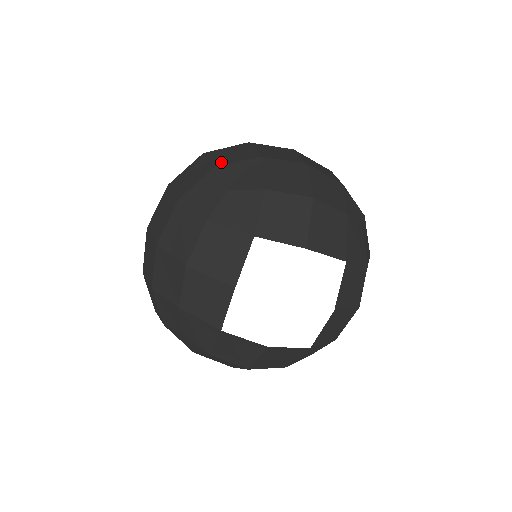
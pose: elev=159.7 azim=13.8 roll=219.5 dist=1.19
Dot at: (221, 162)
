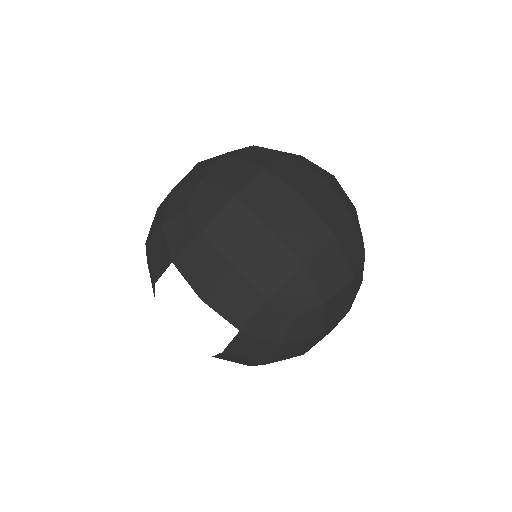
Dot at: (212, 178)
